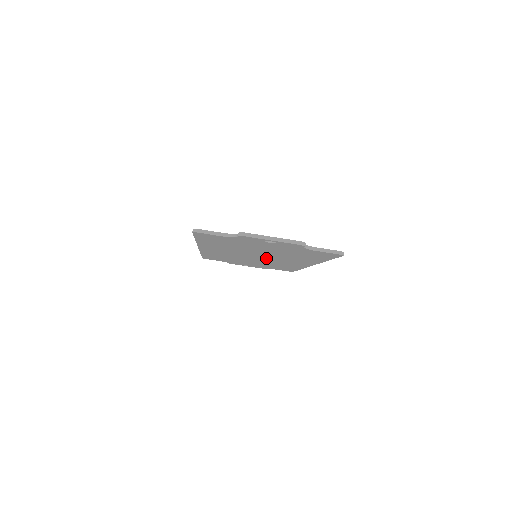
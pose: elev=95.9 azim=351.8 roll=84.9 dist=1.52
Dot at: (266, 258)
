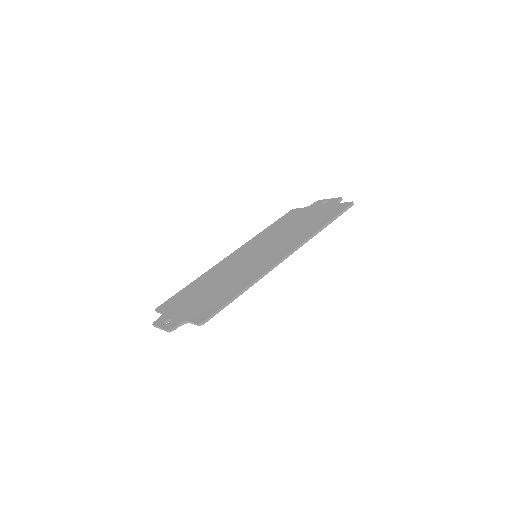
Dot at: occluded
